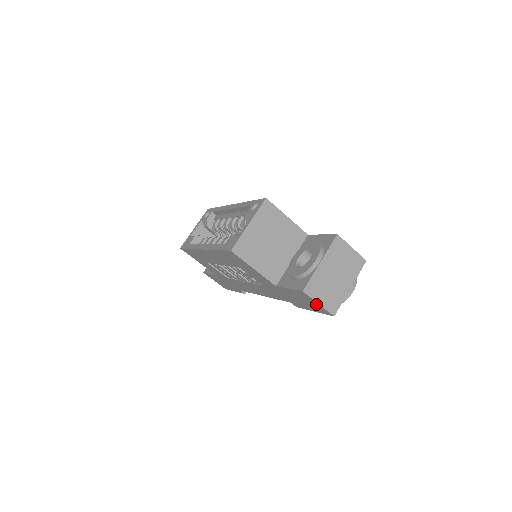
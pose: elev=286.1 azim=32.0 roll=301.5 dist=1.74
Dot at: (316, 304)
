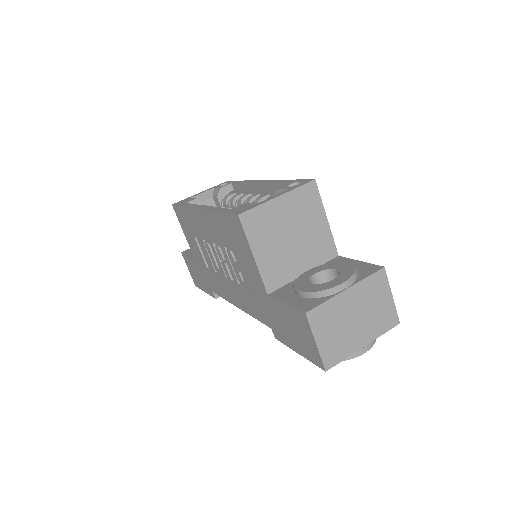
Dot at: (311, 342)
